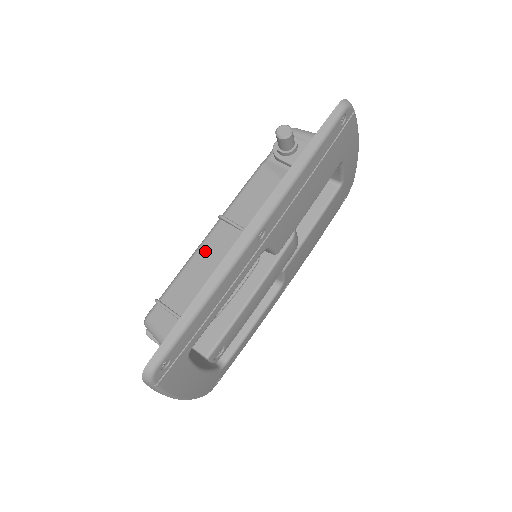
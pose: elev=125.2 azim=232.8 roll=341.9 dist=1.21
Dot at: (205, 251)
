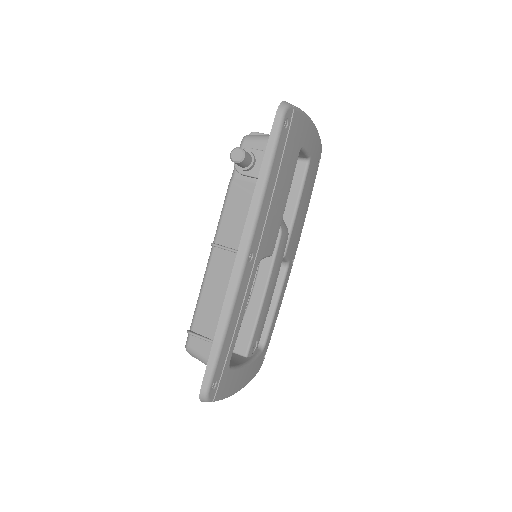
Dot at: (211, 278)
